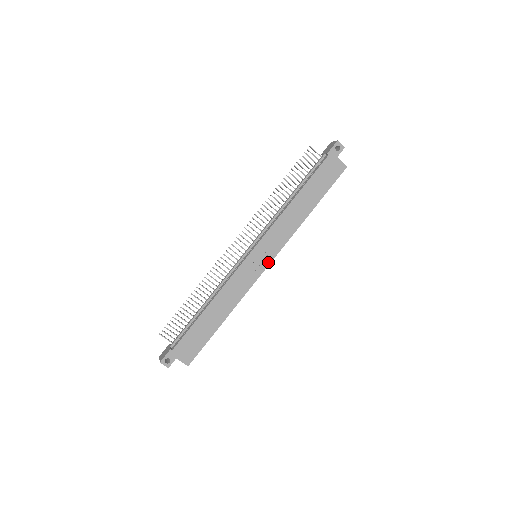
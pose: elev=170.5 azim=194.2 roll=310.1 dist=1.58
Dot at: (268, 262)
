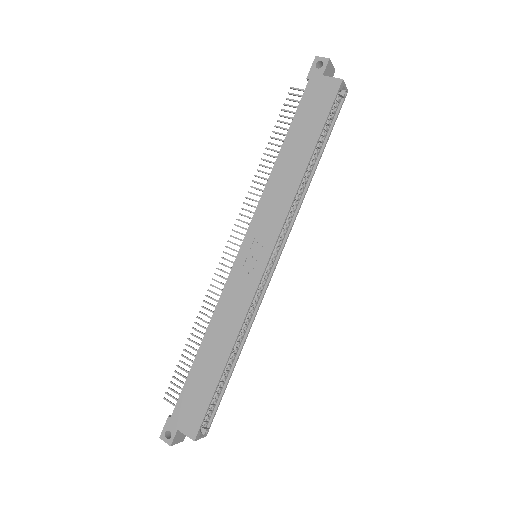
Dot at: (266, 256)
